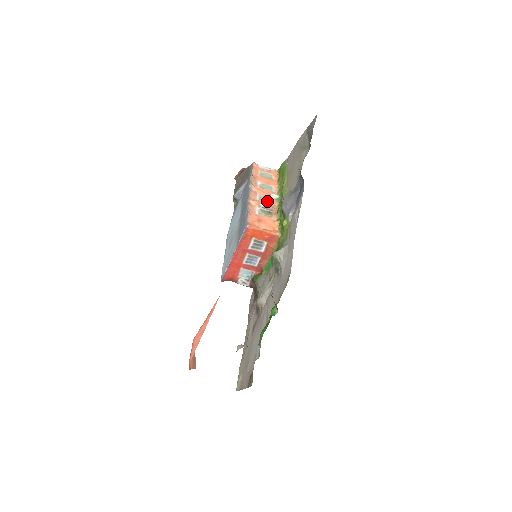
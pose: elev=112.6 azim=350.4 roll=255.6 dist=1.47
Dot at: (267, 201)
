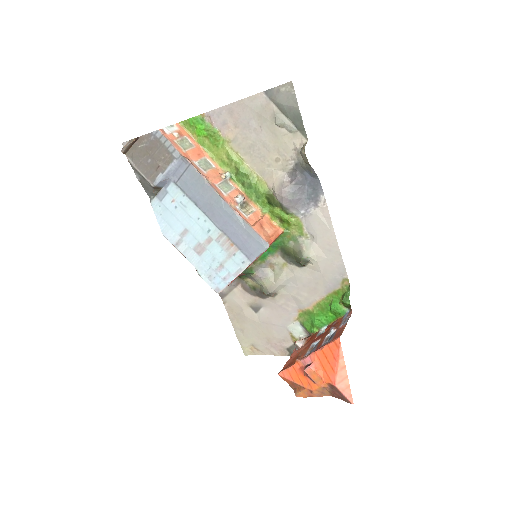
Dot at: (229, 188)
